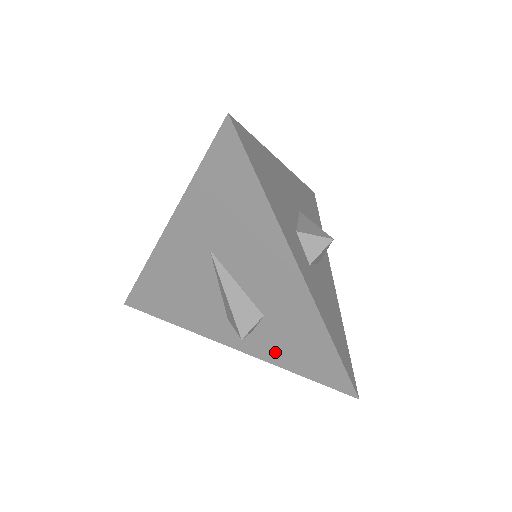
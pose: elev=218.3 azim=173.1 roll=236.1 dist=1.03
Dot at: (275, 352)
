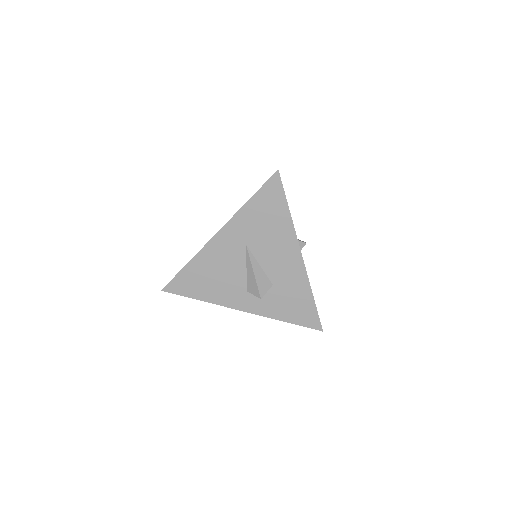
Dot at: (275, 309)
